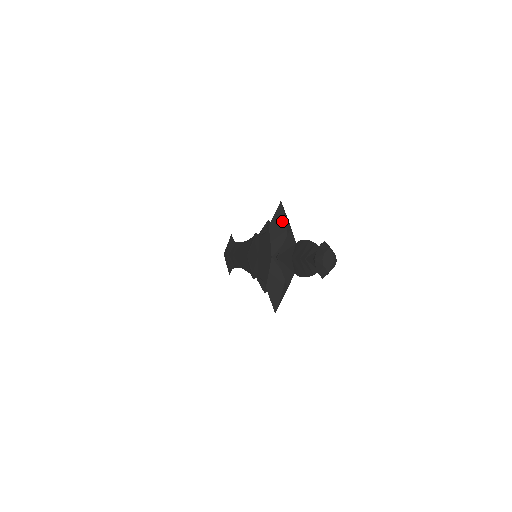
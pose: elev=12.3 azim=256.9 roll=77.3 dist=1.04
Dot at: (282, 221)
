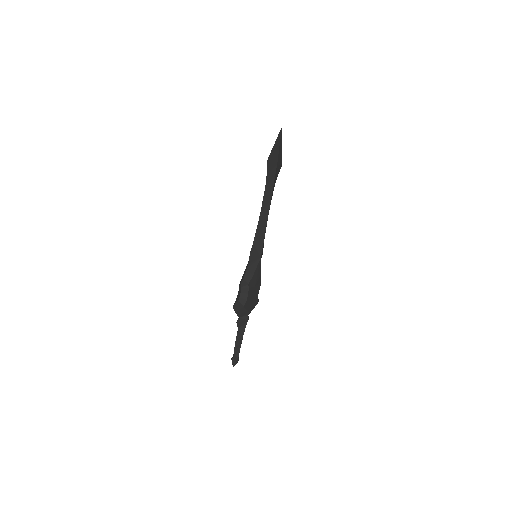
Dot at: (235, 312)
